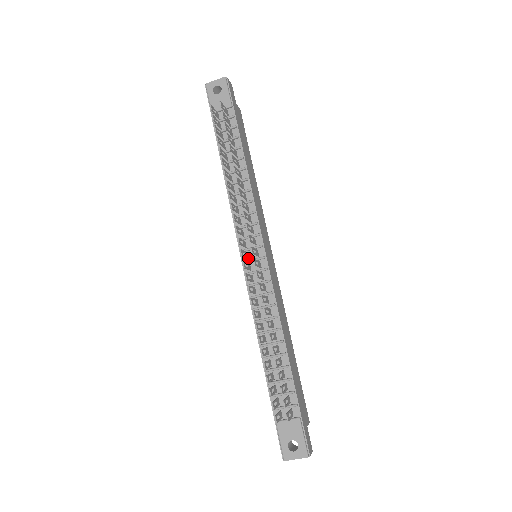
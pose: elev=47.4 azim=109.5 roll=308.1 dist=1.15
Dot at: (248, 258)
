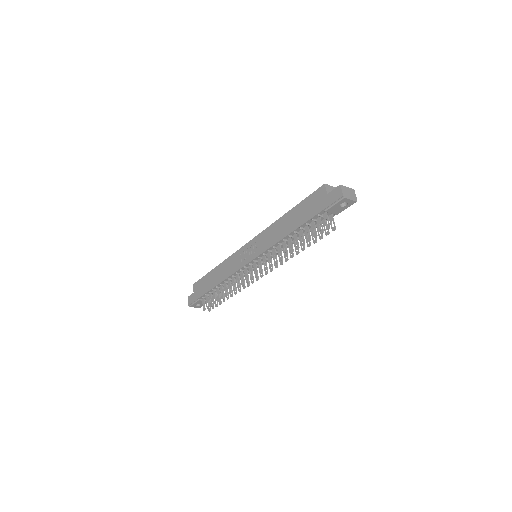
Dot at: (254, 264)
